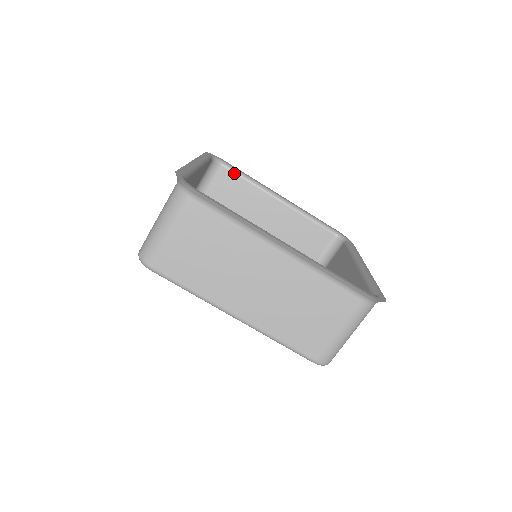
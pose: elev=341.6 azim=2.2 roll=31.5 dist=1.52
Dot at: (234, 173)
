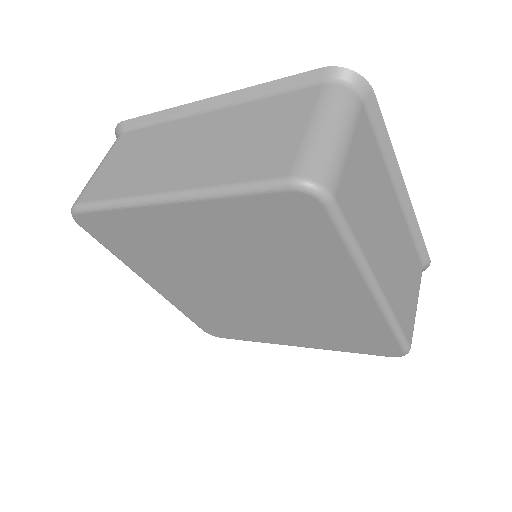
Dot at: occluded
